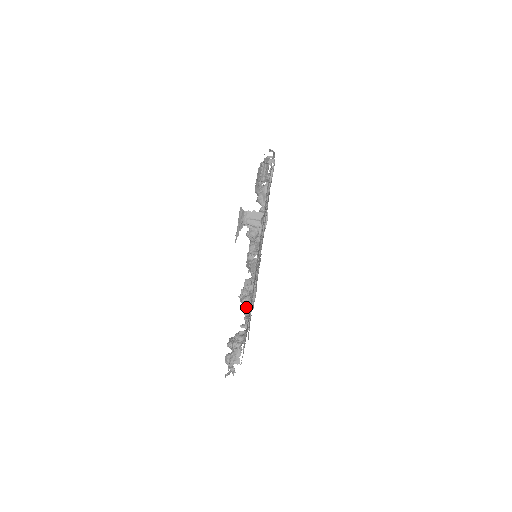
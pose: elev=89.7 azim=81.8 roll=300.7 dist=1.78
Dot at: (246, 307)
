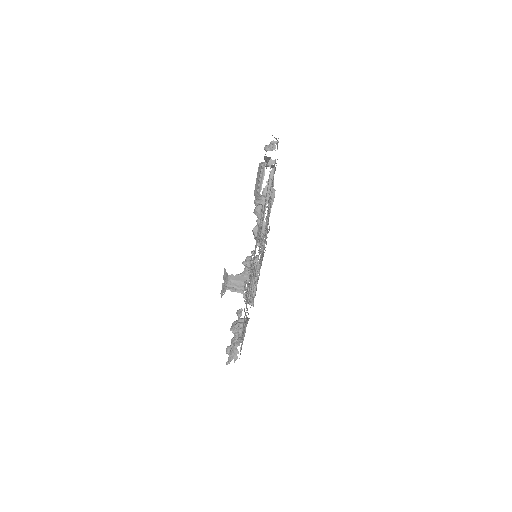
Dot at: occluded
